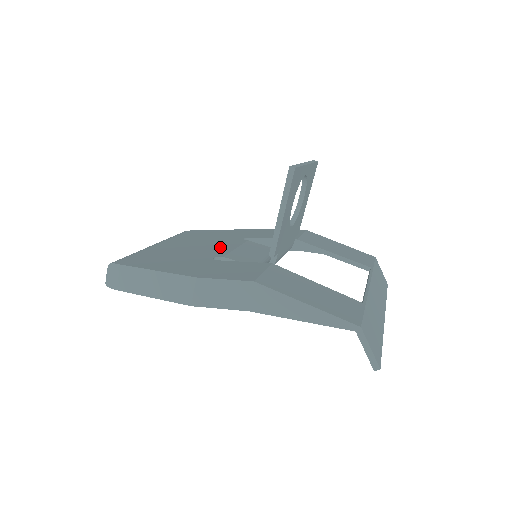
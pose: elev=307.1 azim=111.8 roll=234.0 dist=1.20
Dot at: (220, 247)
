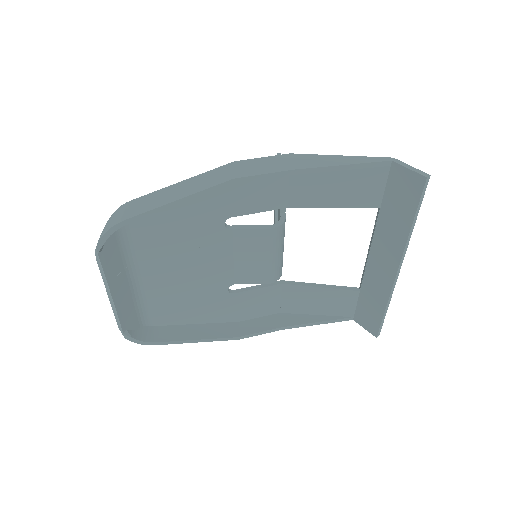
Dot at: (216, 257)
